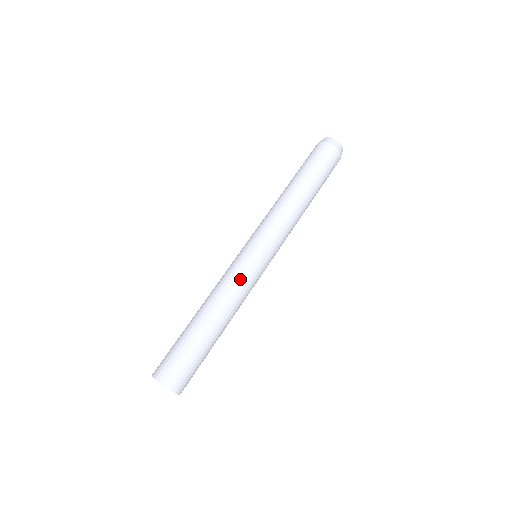
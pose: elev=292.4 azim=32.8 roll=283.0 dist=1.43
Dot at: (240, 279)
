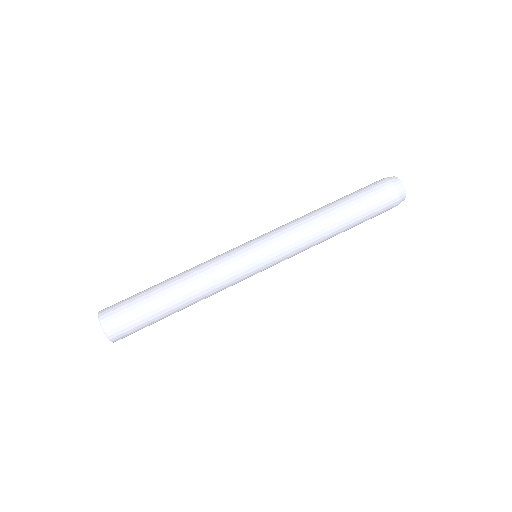
Dot at: (225, 271)
